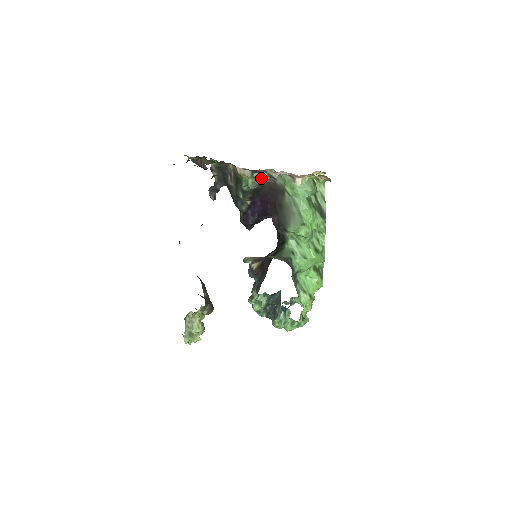
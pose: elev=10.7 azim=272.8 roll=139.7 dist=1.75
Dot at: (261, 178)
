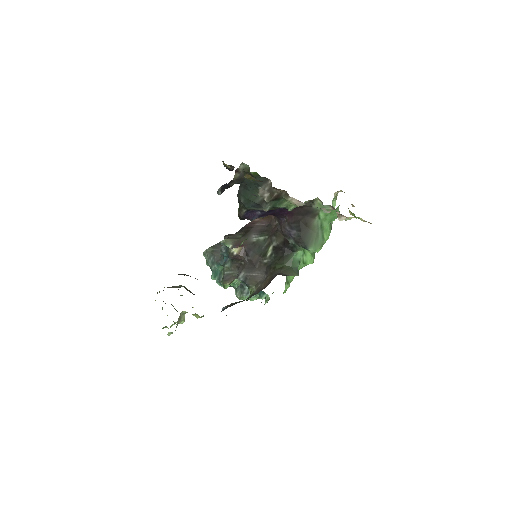
Dot at: occluded
